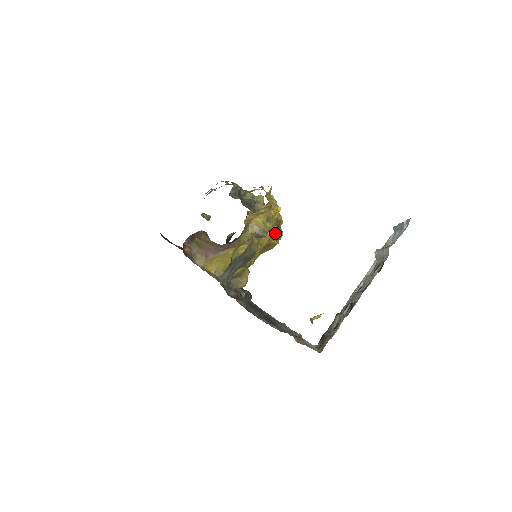
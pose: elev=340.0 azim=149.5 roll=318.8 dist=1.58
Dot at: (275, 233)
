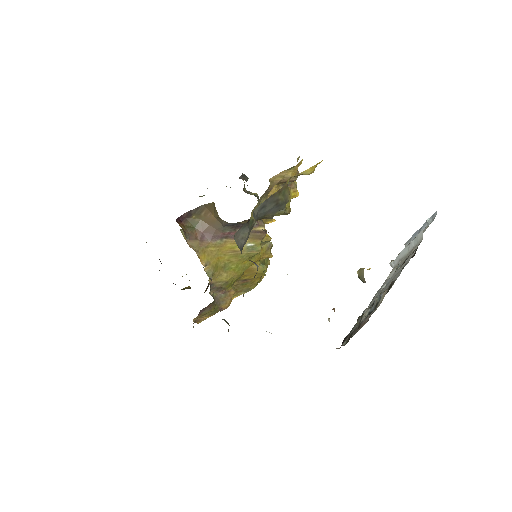
Dot at: occluded
